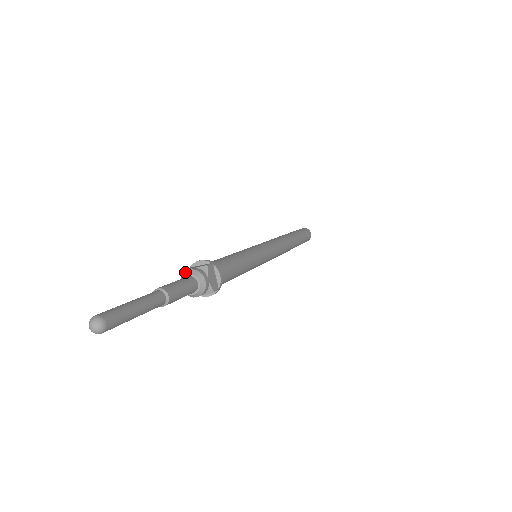
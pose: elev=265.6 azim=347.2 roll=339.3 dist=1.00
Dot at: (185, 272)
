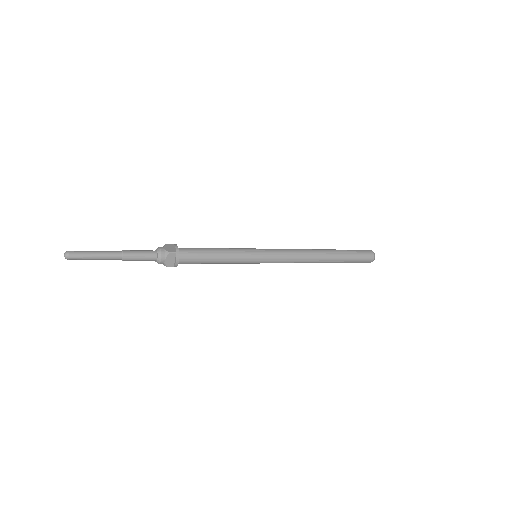
Dot at: (158, 248)
